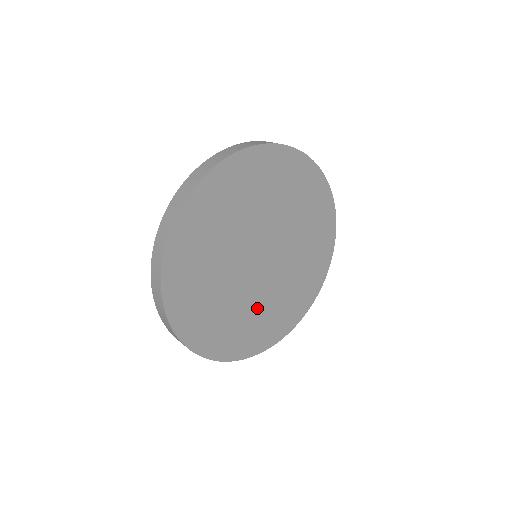
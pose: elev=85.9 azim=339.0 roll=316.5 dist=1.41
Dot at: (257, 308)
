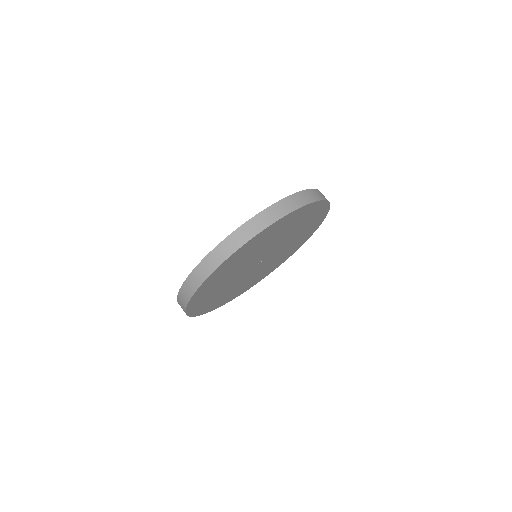
Dot at: (233, 287)
